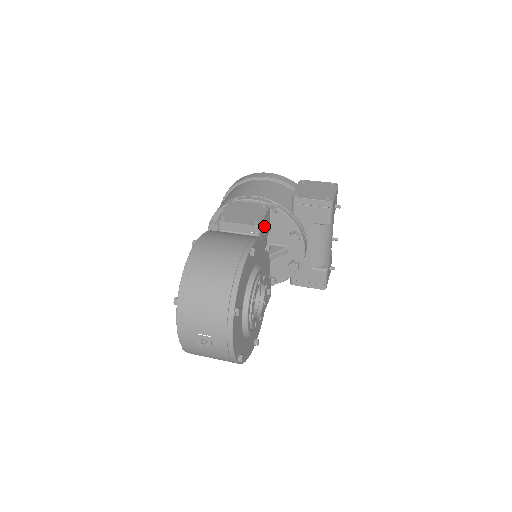
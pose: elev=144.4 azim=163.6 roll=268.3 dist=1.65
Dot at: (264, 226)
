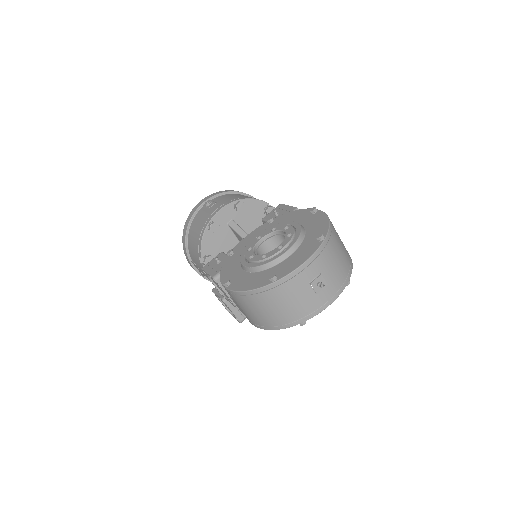
Dot at: occluded
